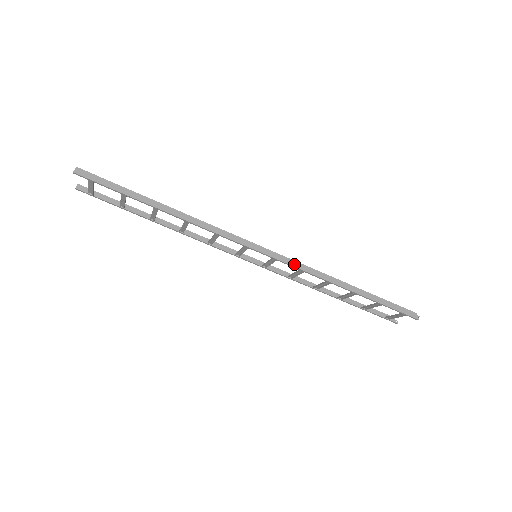
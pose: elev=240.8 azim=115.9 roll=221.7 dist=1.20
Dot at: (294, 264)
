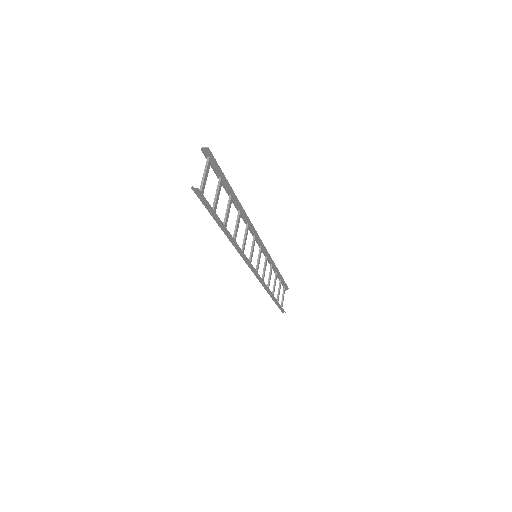
Dot at: (261, 281)
